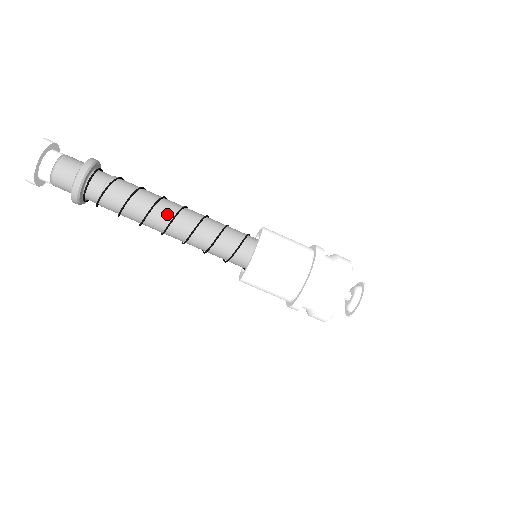
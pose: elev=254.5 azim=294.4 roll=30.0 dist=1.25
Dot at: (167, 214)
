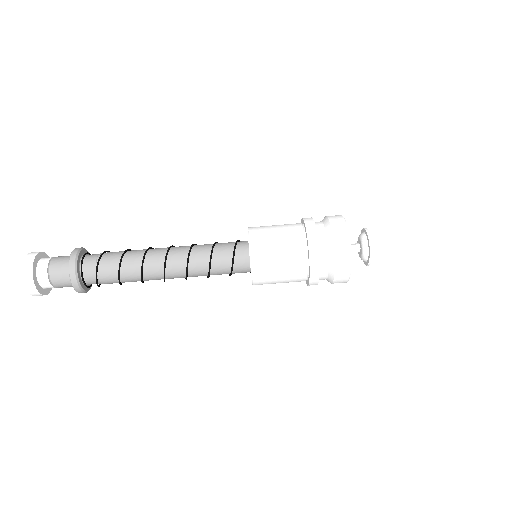
Dot at: (159, 256)
